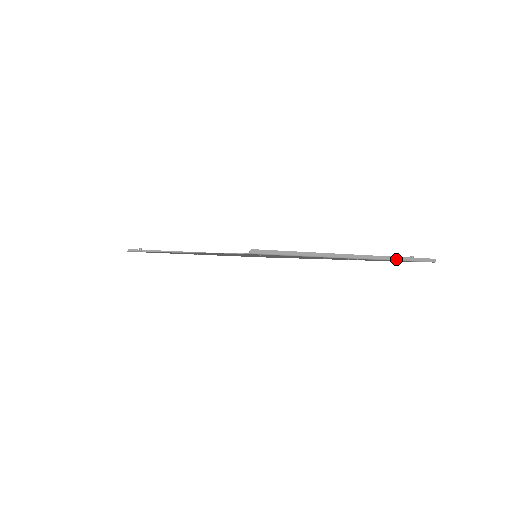
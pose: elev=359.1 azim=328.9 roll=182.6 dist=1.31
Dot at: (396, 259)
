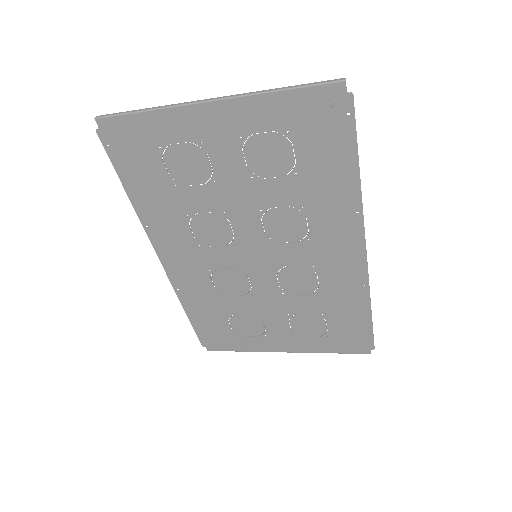
Dot at: (271, 91)
